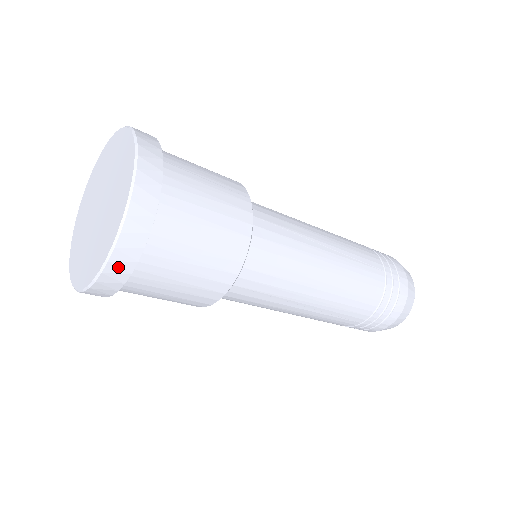
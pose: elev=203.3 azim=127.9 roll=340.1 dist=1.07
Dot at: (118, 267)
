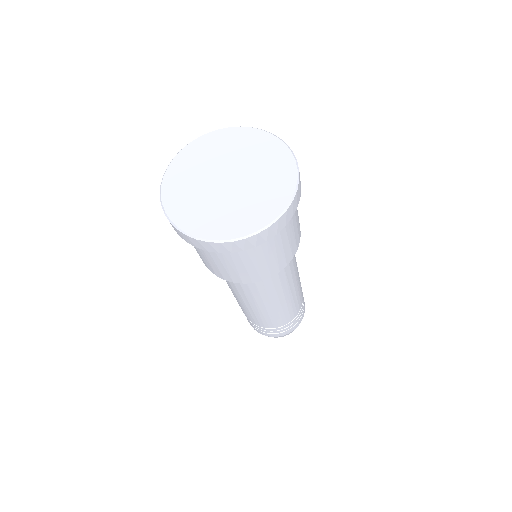
Dot at: (256, 239)
